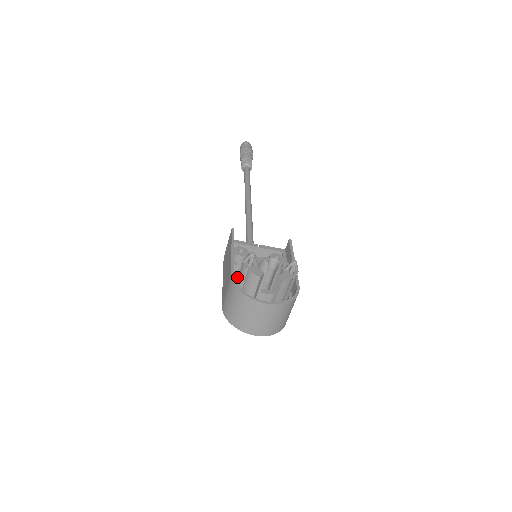
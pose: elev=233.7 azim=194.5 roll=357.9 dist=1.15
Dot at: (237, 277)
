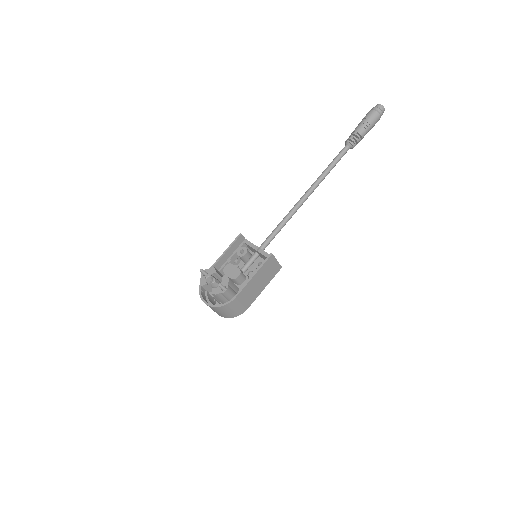
Dot at: occluded
